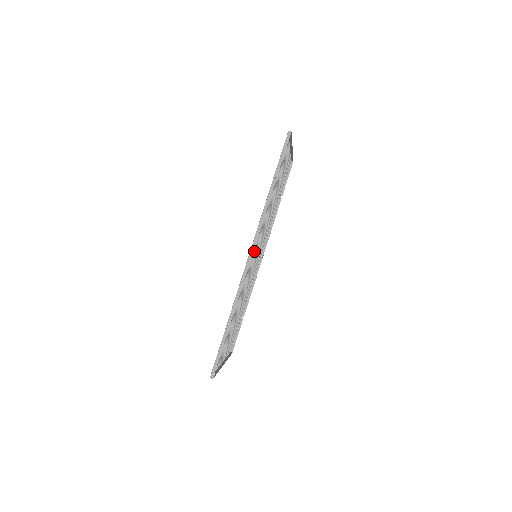
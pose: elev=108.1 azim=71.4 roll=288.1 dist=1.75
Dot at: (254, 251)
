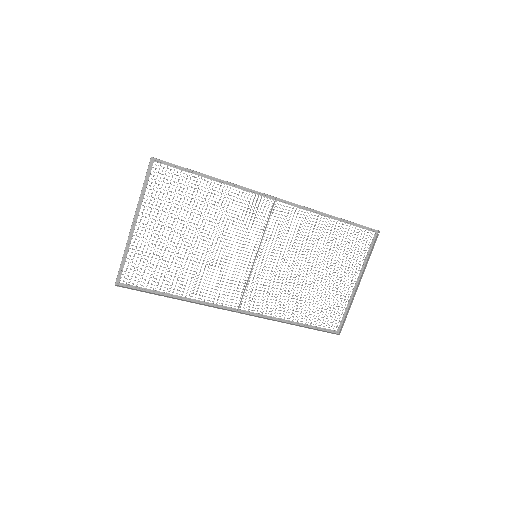
Dot at: (270, 228)
